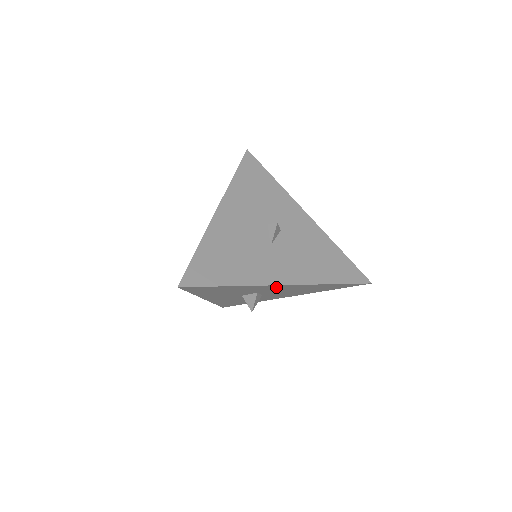
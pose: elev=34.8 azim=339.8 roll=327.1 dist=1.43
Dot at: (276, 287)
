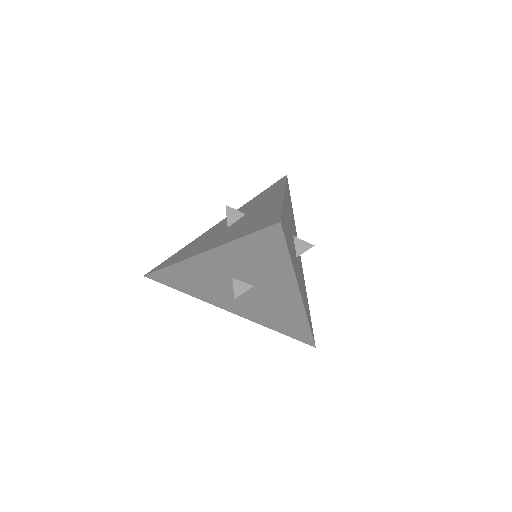
Dot at: (287, 293)
